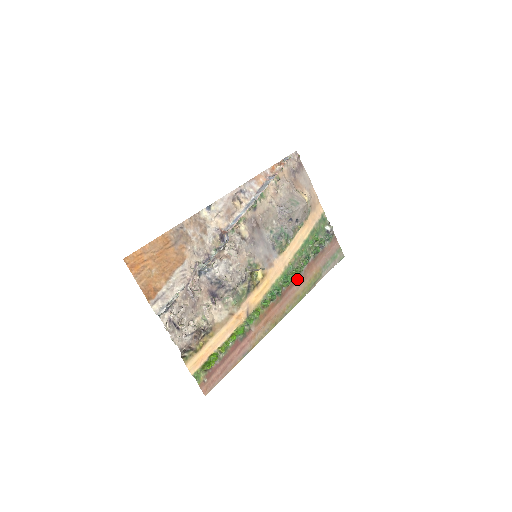
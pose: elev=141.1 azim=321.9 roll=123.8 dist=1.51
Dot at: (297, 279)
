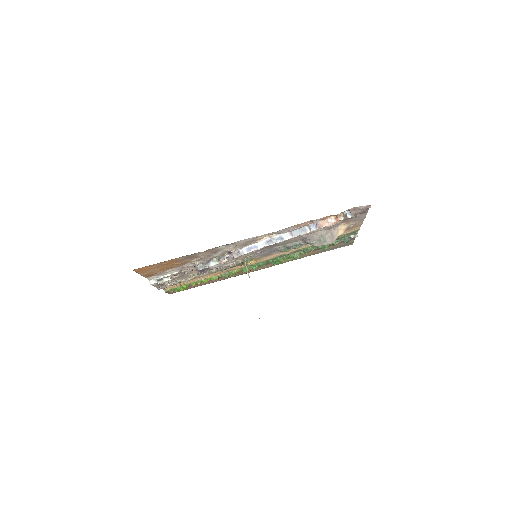
Dot at: occluded
